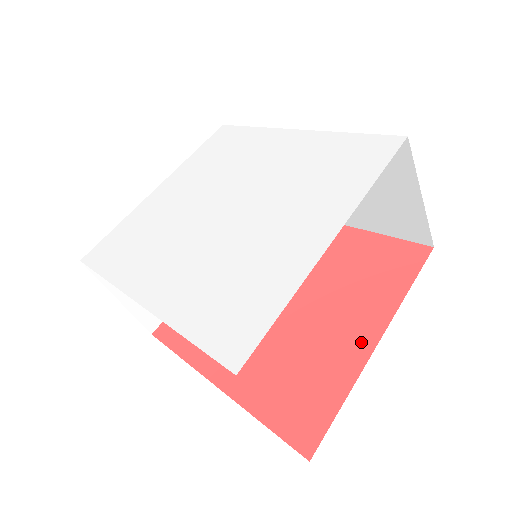
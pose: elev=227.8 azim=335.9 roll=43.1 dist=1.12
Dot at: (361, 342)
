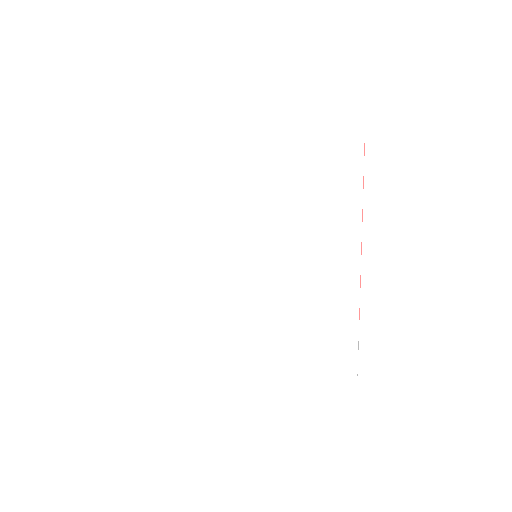
Dot at: occluded
